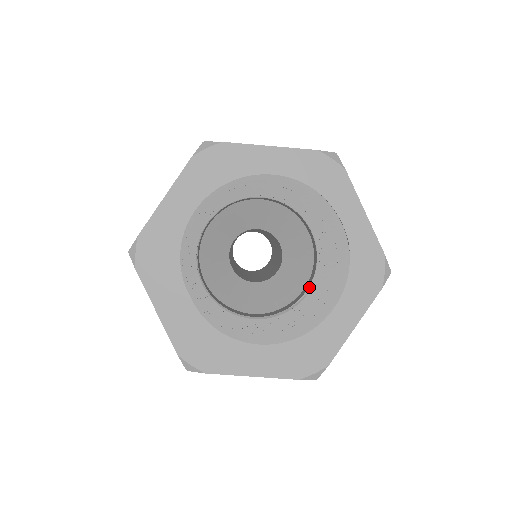
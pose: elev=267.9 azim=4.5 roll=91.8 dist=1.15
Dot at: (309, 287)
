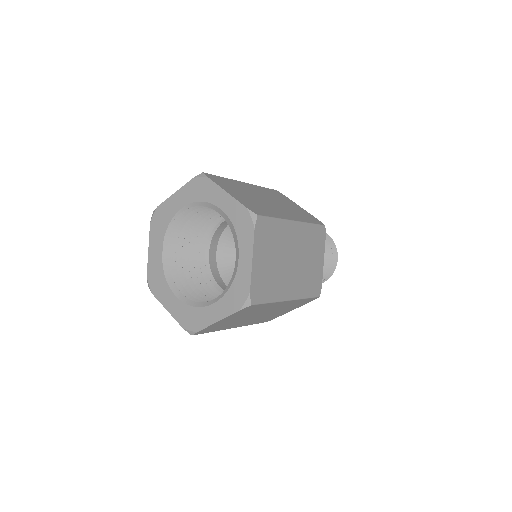
Dot at: occluded
